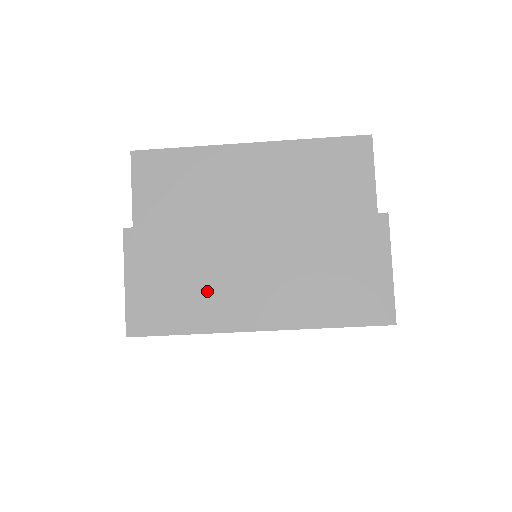
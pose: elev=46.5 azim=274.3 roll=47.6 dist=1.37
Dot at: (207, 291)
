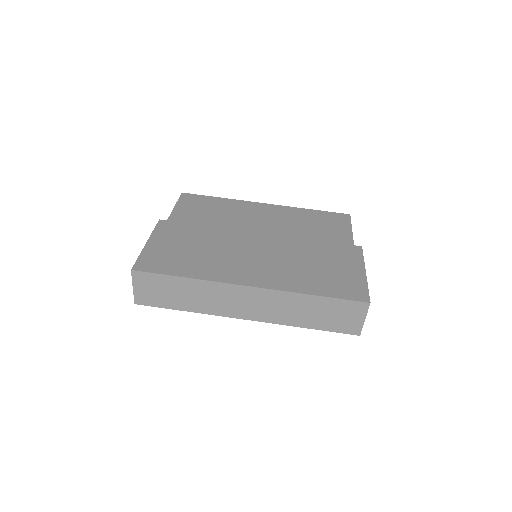
Dot at: (212, 258)
